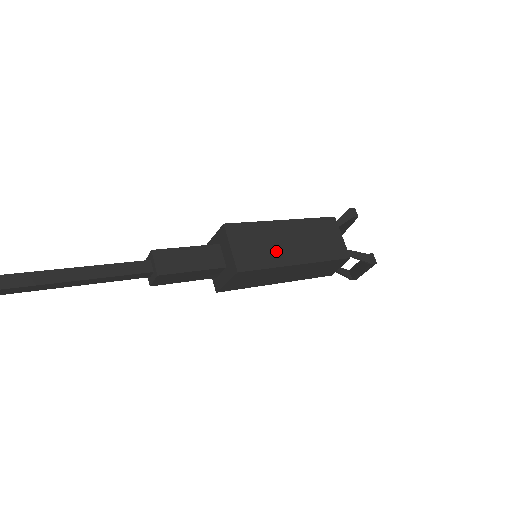
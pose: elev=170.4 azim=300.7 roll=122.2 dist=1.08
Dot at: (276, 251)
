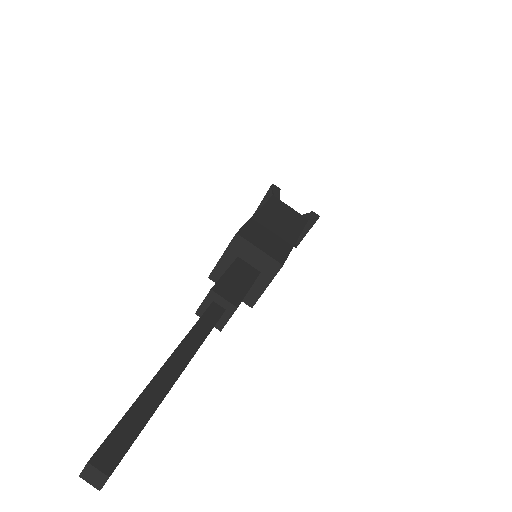
Dot at: (279, 237)
